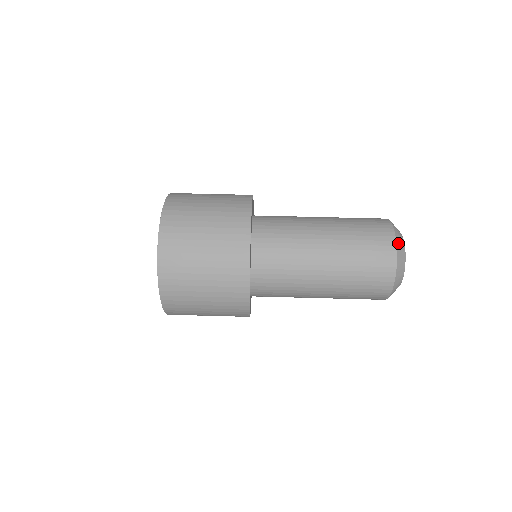
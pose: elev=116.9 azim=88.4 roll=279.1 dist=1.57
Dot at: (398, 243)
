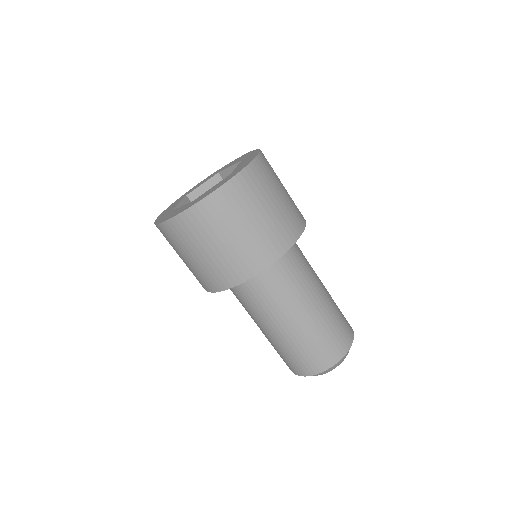
Dot at: occluded
